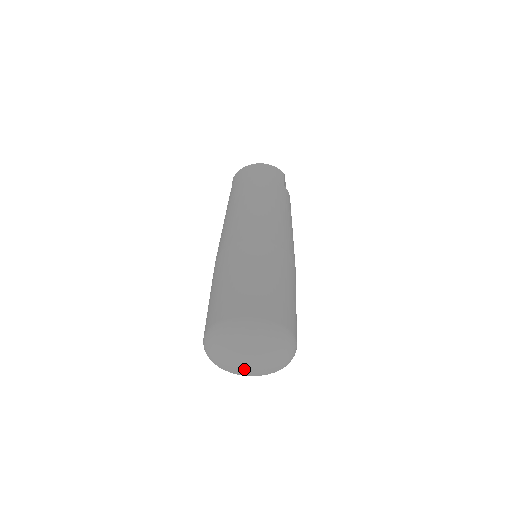
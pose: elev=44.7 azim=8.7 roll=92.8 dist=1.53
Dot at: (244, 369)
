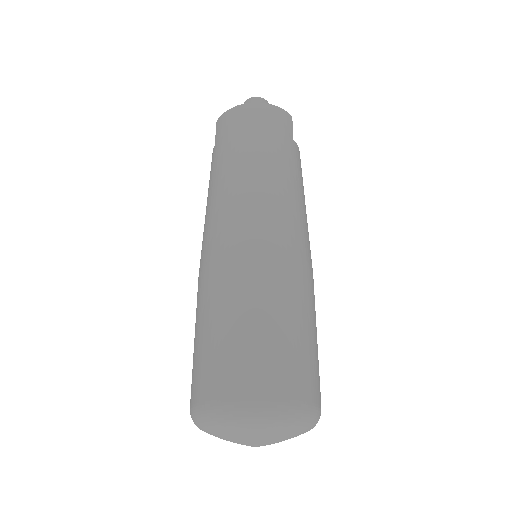
Dot at: occluded
